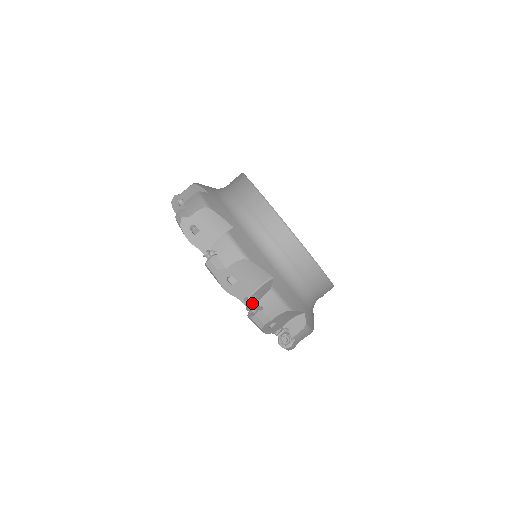
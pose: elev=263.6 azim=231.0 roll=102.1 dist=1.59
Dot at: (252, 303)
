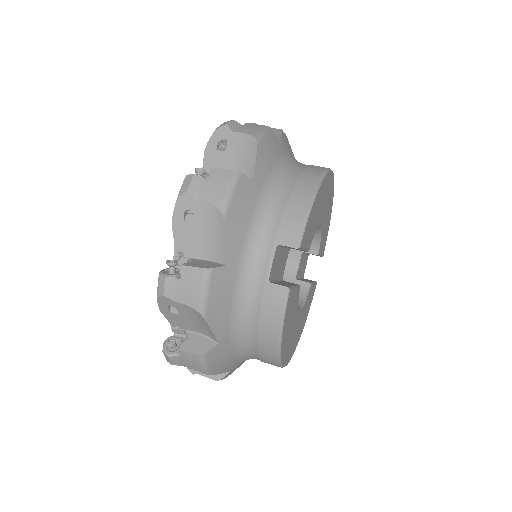
Dot at: occluded
